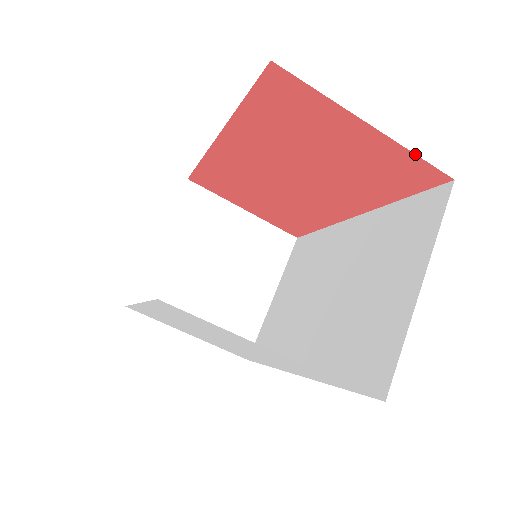
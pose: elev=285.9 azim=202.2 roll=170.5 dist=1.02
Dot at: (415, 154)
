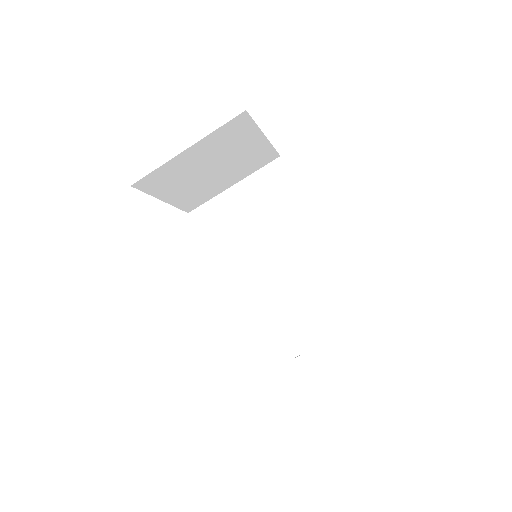
Dot at: occluded
